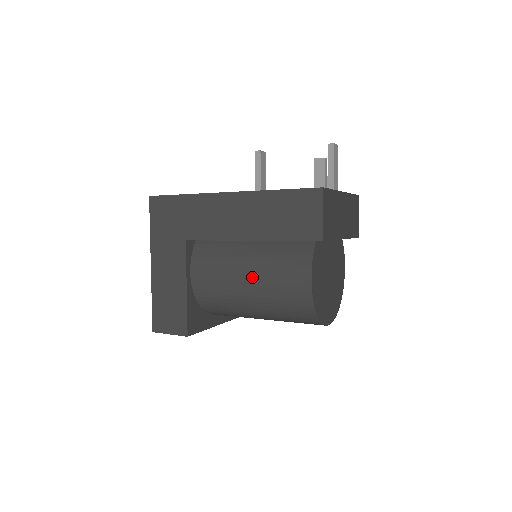
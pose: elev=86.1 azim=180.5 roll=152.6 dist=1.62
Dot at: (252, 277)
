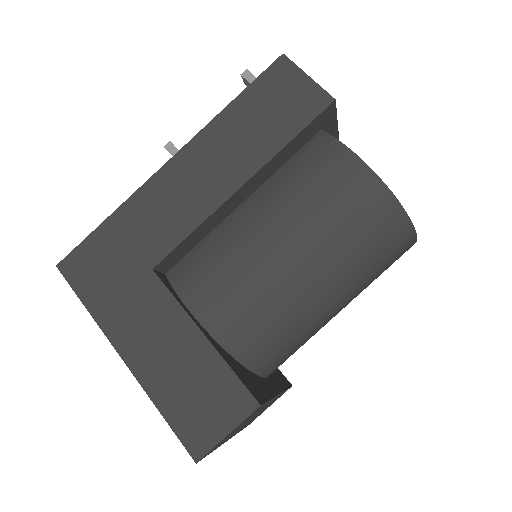
Dot at: (283, 230)
